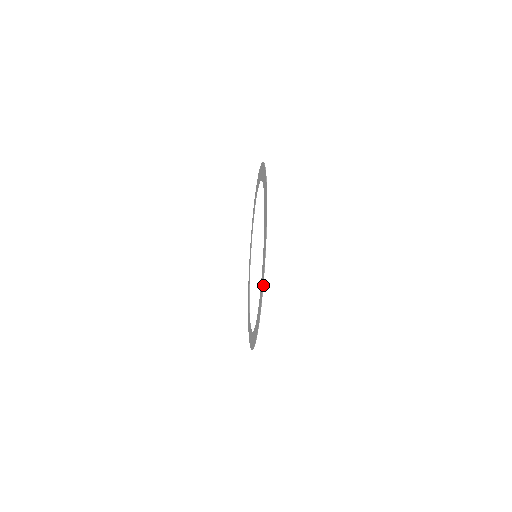
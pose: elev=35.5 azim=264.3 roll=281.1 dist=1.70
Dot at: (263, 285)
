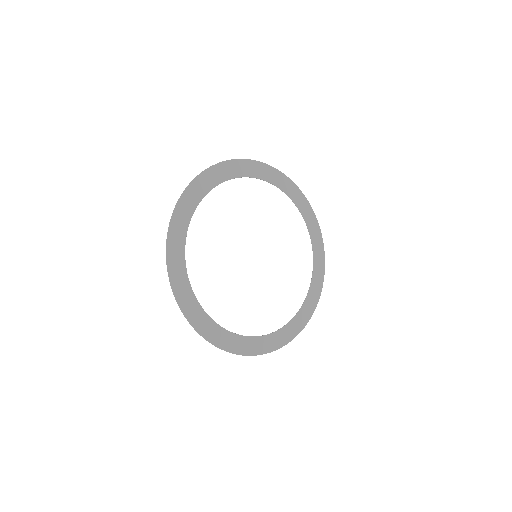
Dot at: occluded
